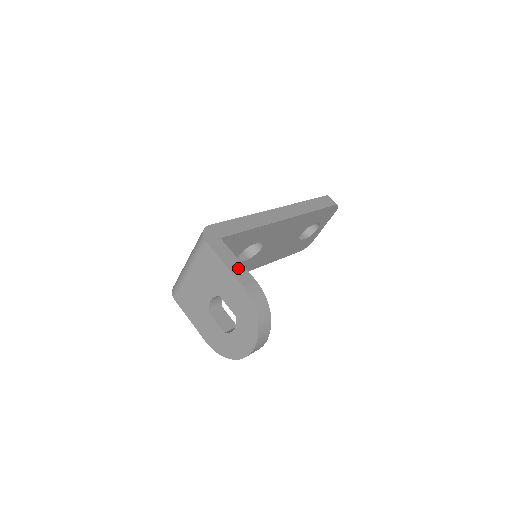
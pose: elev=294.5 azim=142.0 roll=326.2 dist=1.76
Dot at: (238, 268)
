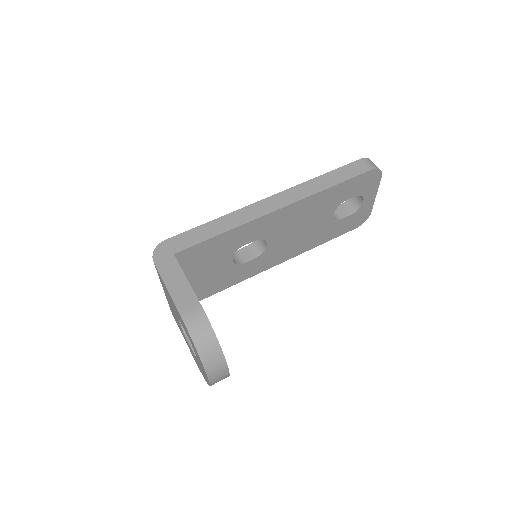
Dot at: (182, 290)
